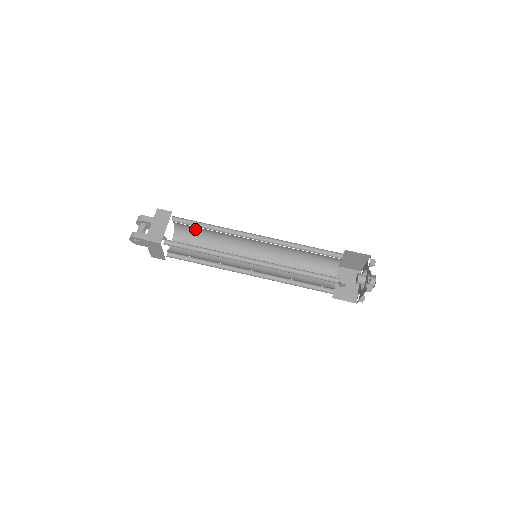
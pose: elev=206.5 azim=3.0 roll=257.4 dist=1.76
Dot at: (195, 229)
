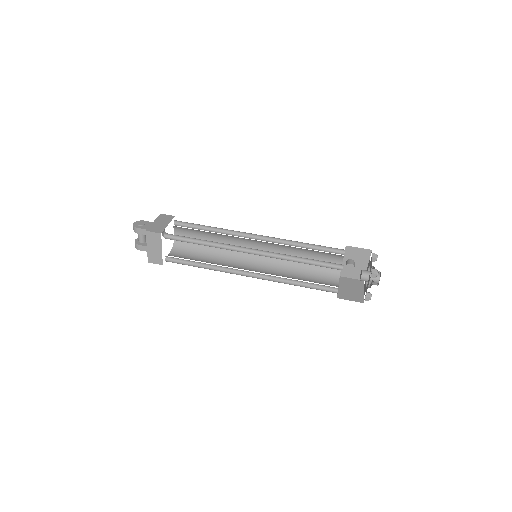
Dot at: occluded
